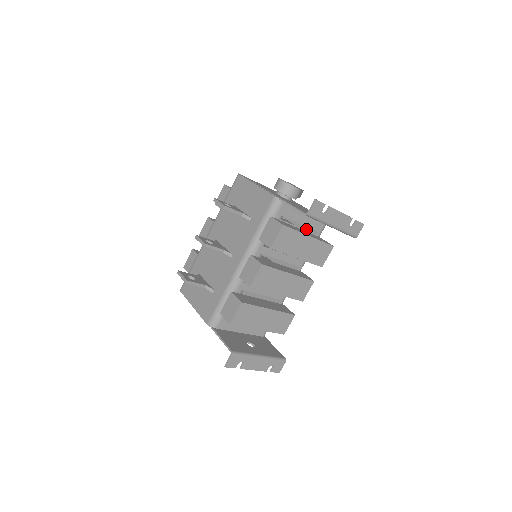
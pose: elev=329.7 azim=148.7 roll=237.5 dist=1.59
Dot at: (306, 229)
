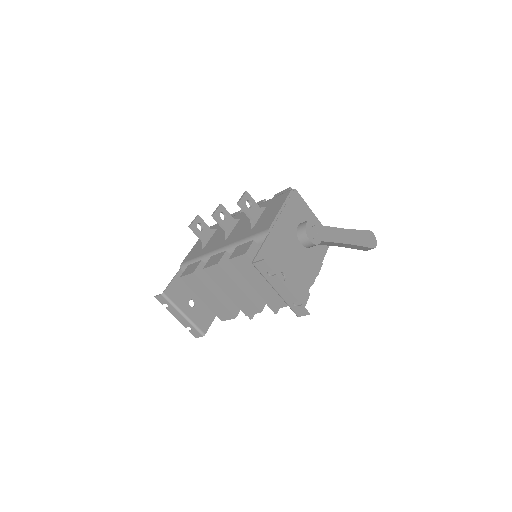
Dot at: occluded
